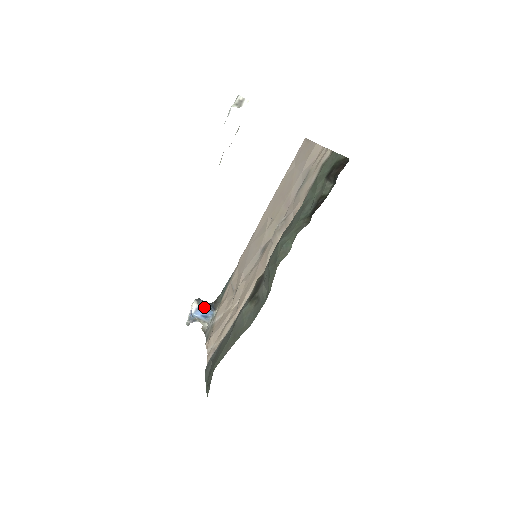
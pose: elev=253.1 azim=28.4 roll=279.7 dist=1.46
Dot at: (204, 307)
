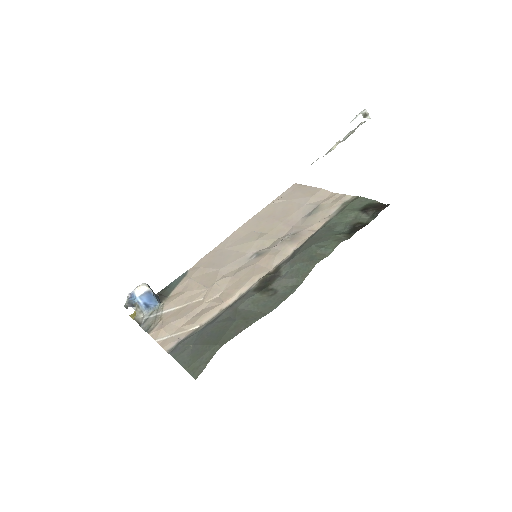
Dot at: (153, 294)
